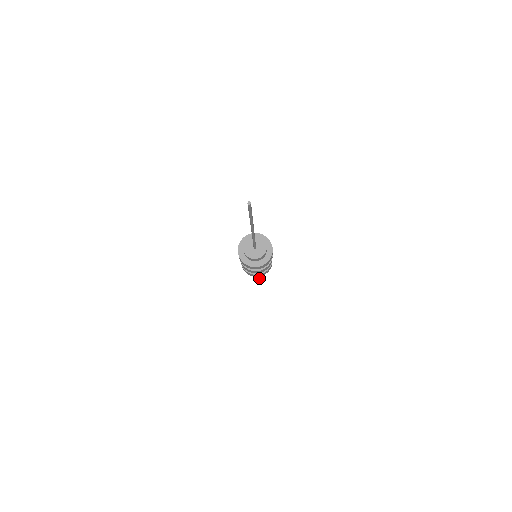
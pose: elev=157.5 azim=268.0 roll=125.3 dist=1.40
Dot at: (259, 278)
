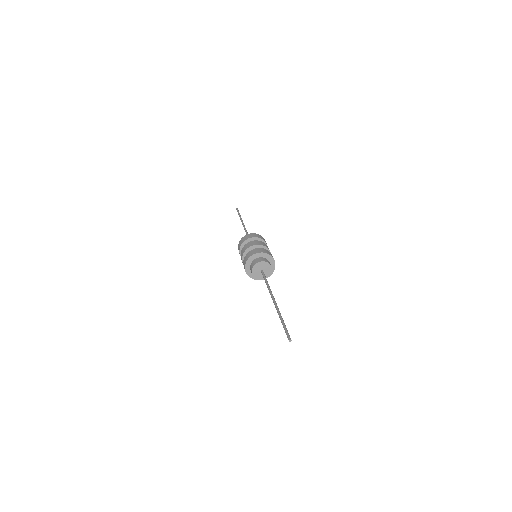
Dot at: (240, 216)
